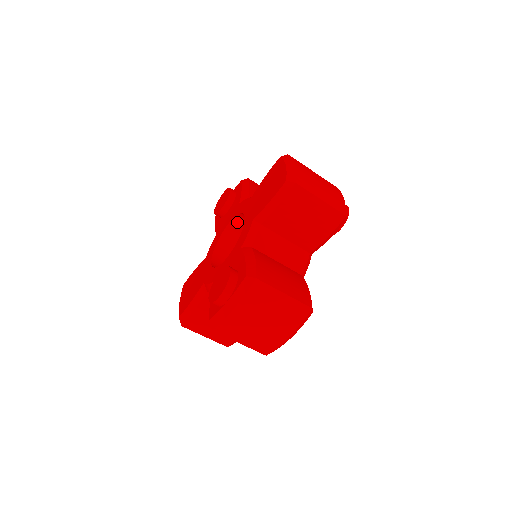
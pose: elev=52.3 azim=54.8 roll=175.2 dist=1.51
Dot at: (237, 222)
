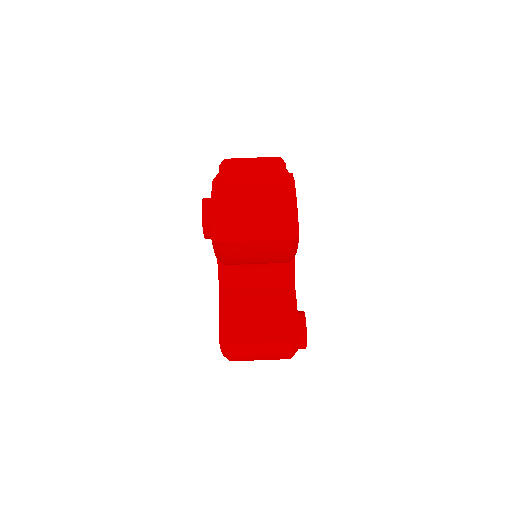
Dot at: occluded
